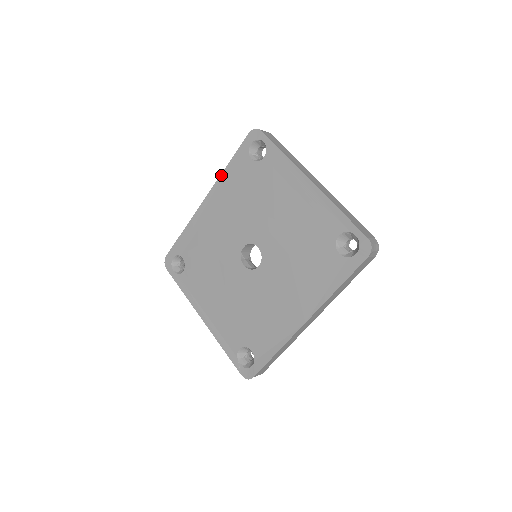
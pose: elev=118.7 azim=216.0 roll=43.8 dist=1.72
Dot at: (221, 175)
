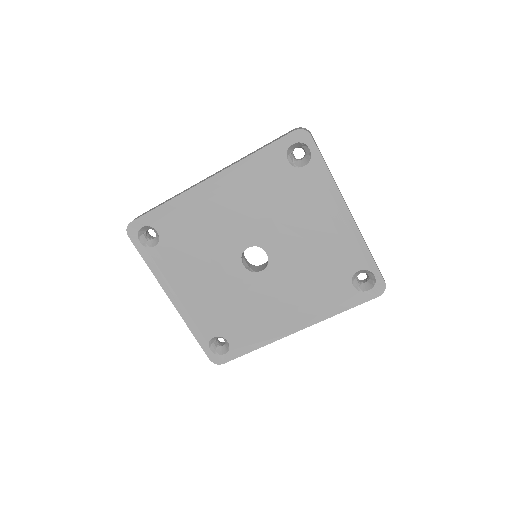
Dot at: (241, 161)
